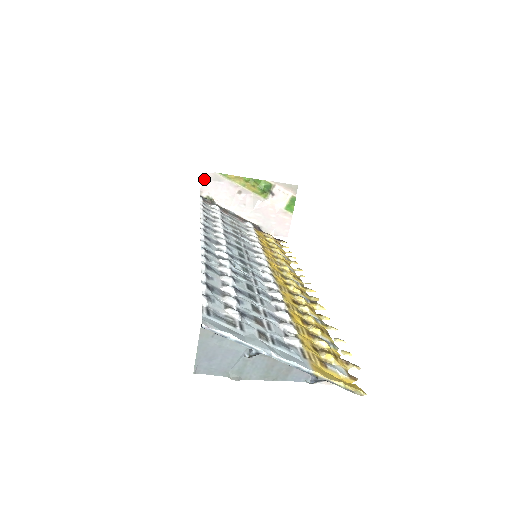
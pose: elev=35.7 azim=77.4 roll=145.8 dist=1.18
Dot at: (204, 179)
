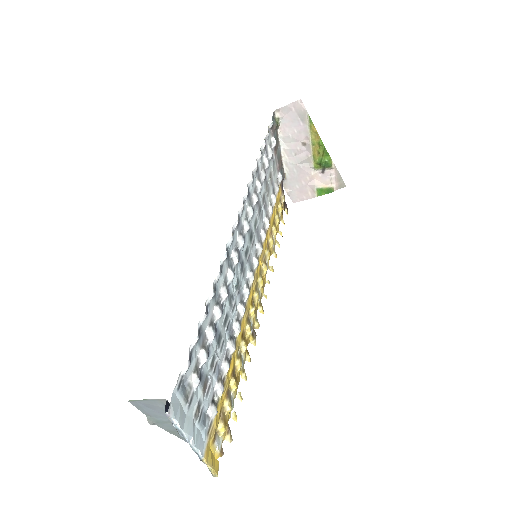
Dot at: (293, 105)
